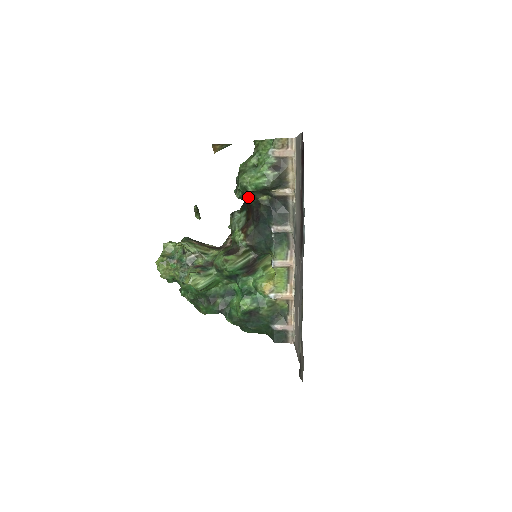
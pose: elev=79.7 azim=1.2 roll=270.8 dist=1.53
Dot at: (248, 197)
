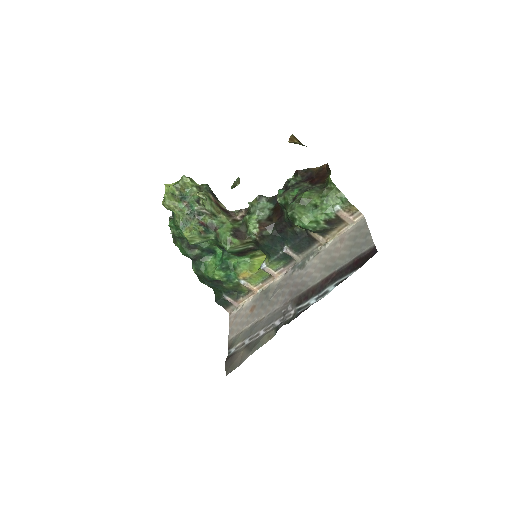
Dot at: (287, 213)
